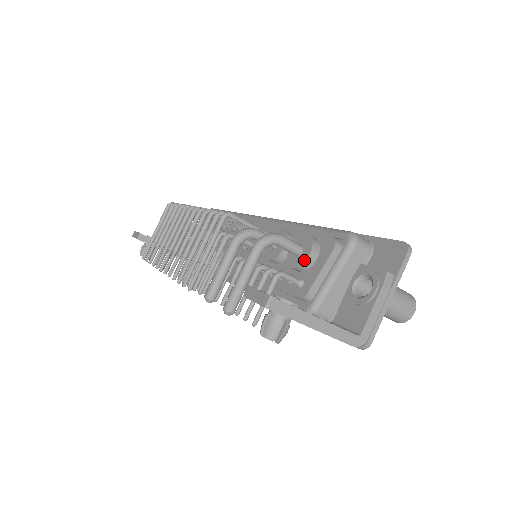
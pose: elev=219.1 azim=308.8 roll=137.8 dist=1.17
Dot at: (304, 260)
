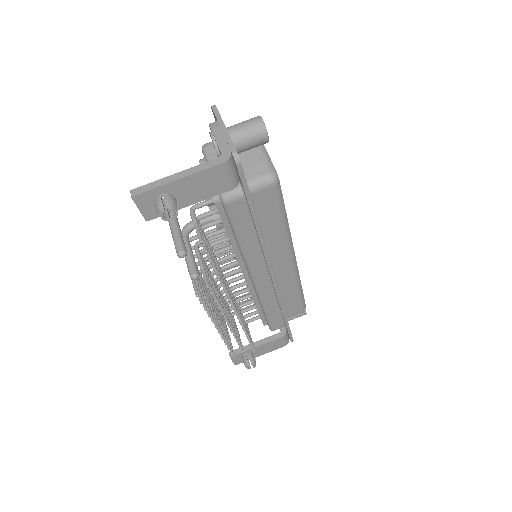
Dot at: occluded
